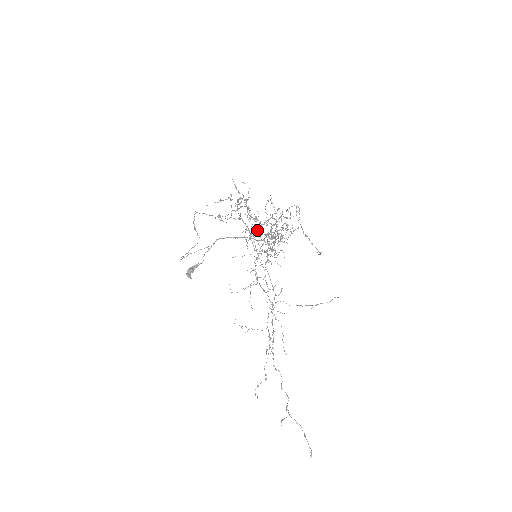
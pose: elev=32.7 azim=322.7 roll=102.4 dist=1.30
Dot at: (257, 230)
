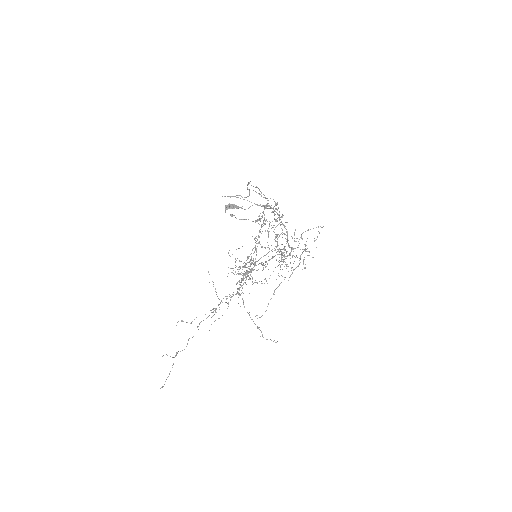
Dot at: occluded
